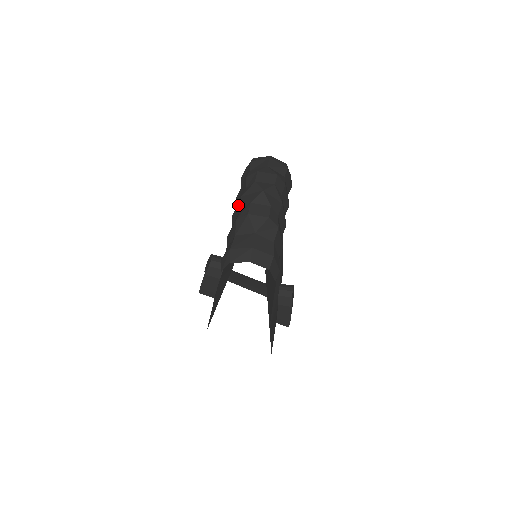
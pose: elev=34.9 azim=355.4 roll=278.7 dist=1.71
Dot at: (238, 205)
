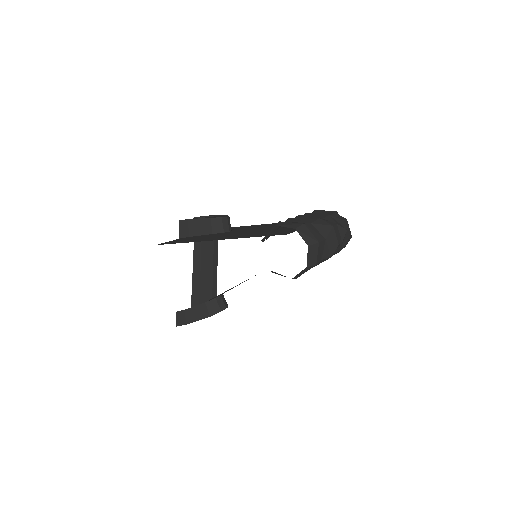
Dot at: (319, 215)
